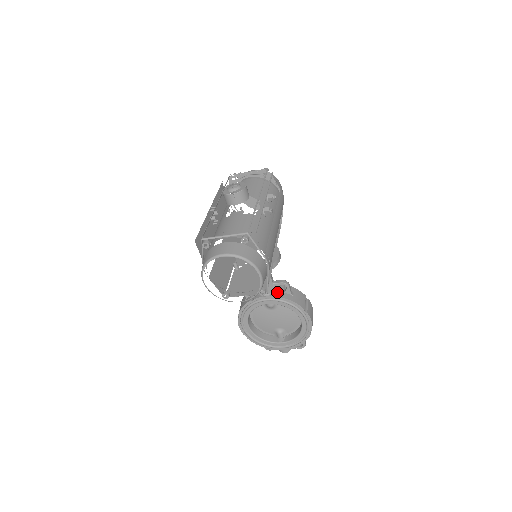
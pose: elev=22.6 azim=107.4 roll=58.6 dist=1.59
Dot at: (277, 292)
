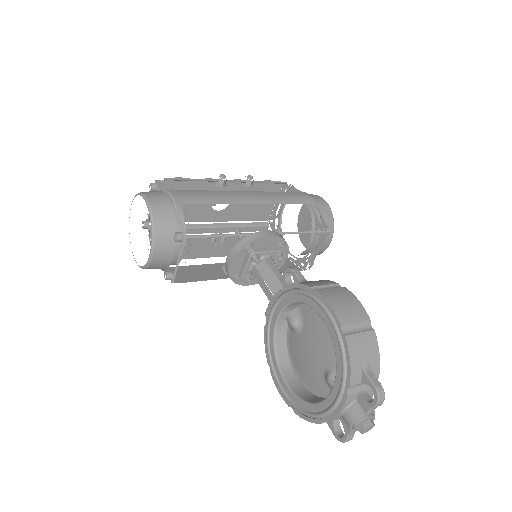
Dot at: occluded
